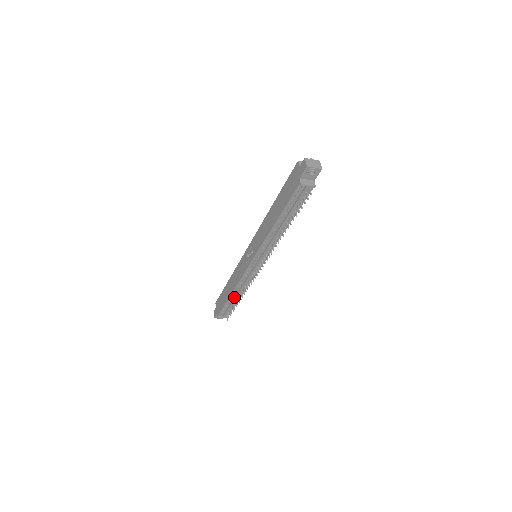
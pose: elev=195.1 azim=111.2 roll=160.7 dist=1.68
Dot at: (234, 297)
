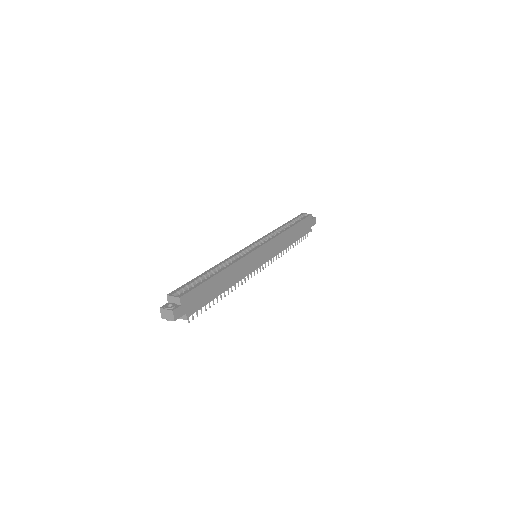
Dot at: occluded
